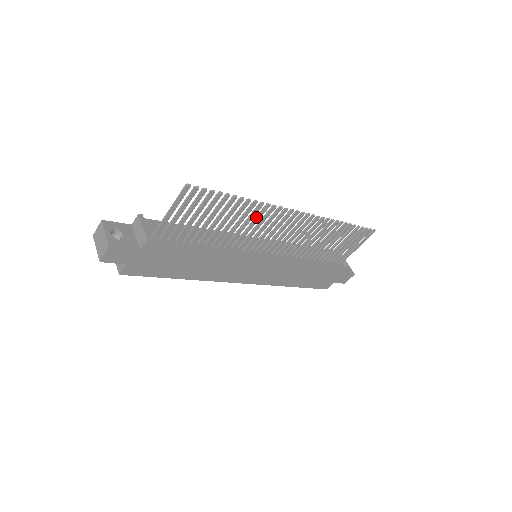
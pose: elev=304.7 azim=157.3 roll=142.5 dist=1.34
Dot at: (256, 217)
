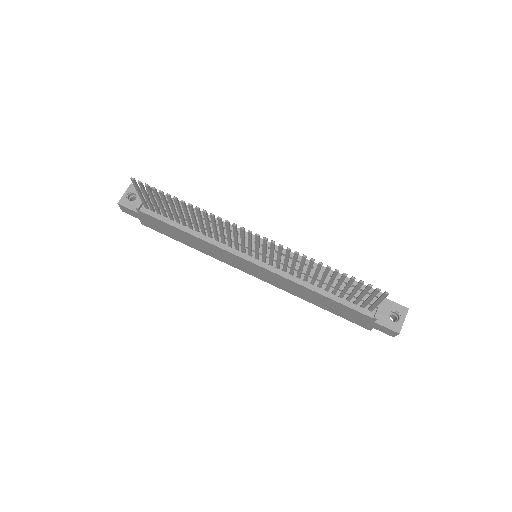
Dot at: (212, 221)
